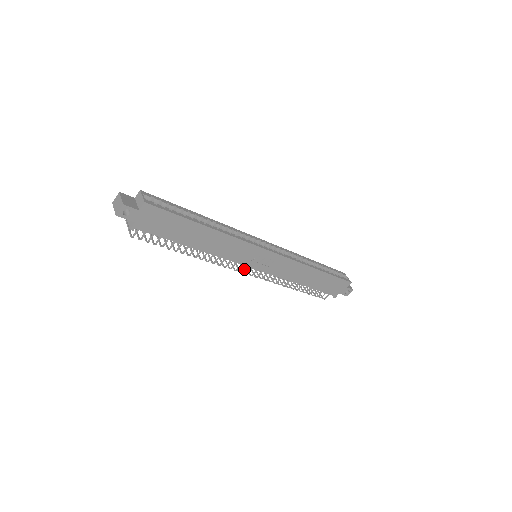
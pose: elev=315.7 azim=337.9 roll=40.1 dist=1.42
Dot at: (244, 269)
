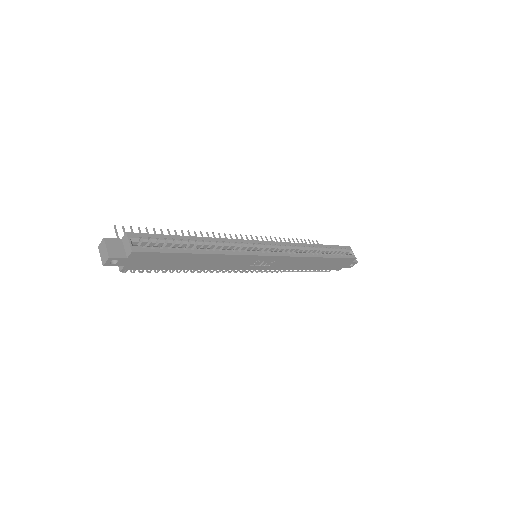
Dot at: (244, 270)
